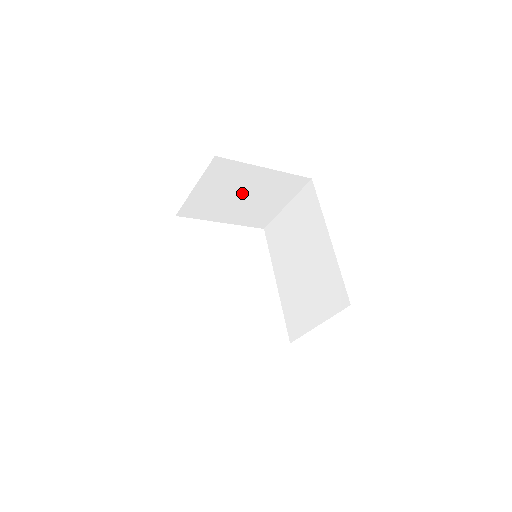
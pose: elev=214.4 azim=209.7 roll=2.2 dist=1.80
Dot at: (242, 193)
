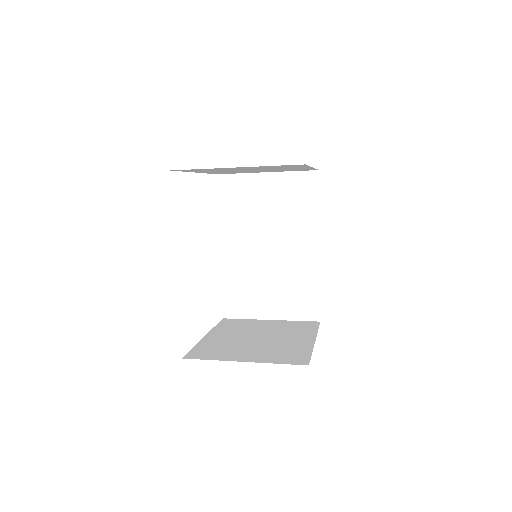
Dot at: (259, 169)
